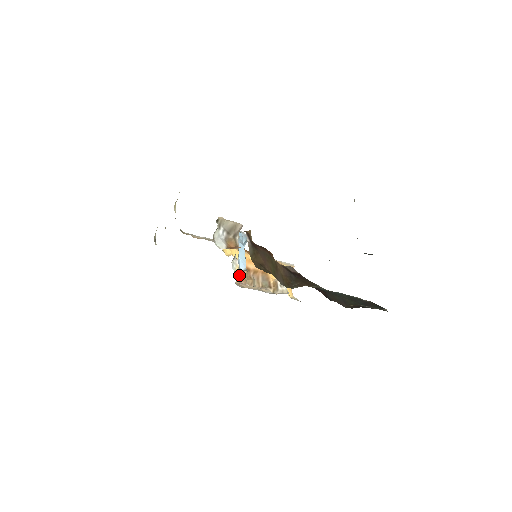
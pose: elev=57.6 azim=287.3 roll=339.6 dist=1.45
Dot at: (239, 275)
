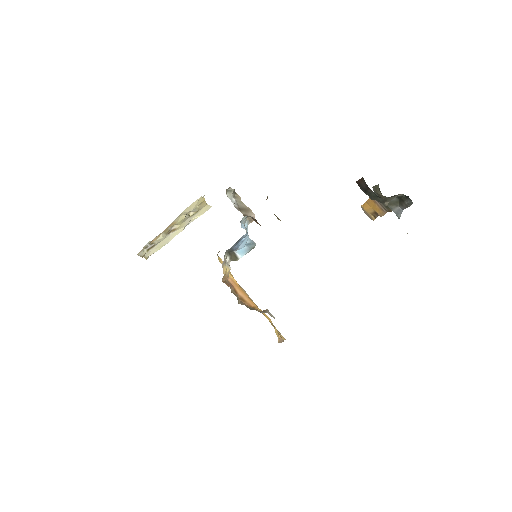
Dot at: (224, 282)
